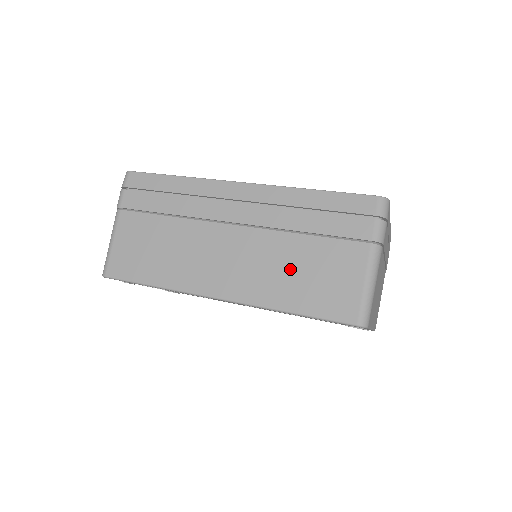
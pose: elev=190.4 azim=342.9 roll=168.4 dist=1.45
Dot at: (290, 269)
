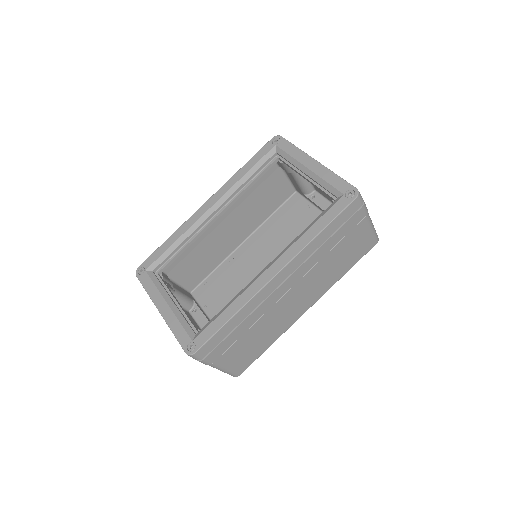
Dot at: (334, 266)
